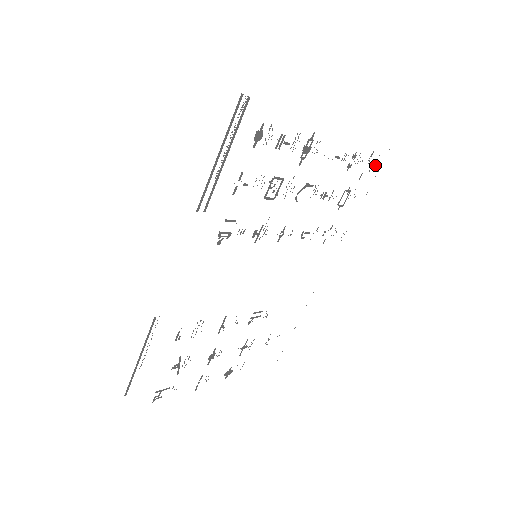
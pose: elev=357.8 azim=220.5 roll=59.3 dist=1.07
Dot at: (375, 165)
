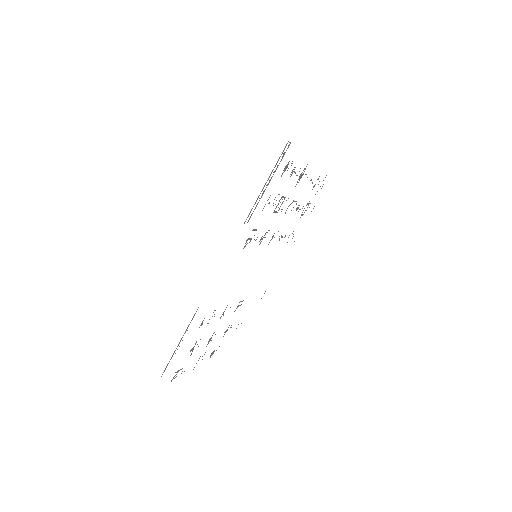
Dot at: occluded
